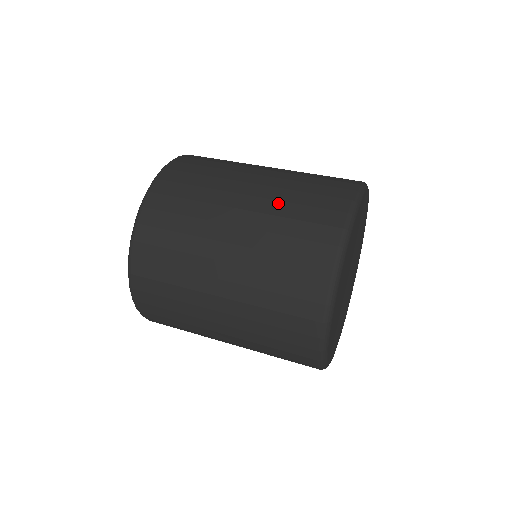
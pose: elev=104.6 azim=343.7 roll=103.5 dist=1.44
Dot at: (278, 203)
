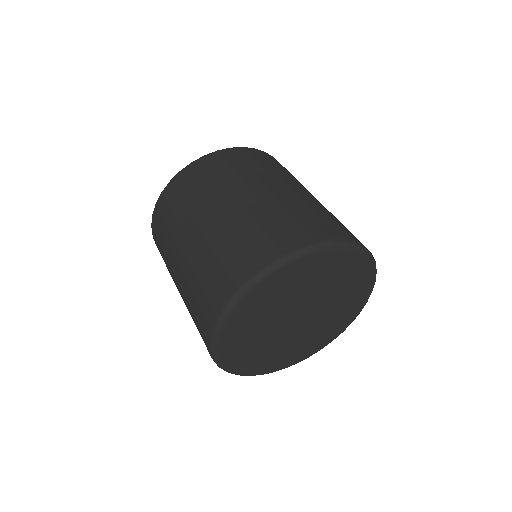
Dot at: (280, 206)
